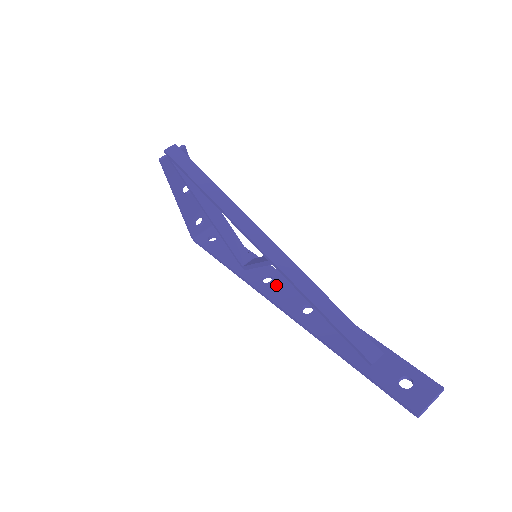
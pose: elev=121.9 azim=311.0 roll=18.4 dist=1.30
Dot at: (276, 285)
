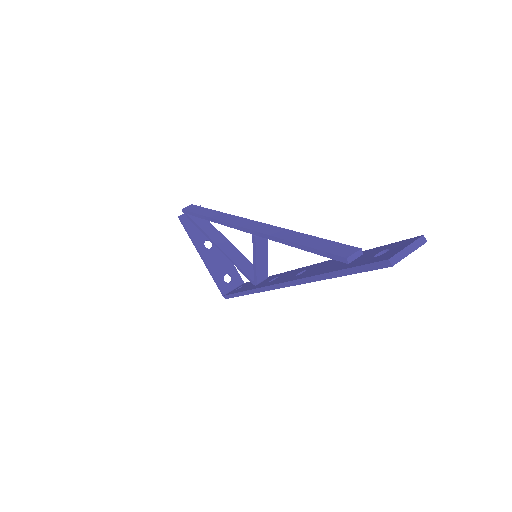
Dot at: (279, 278)
